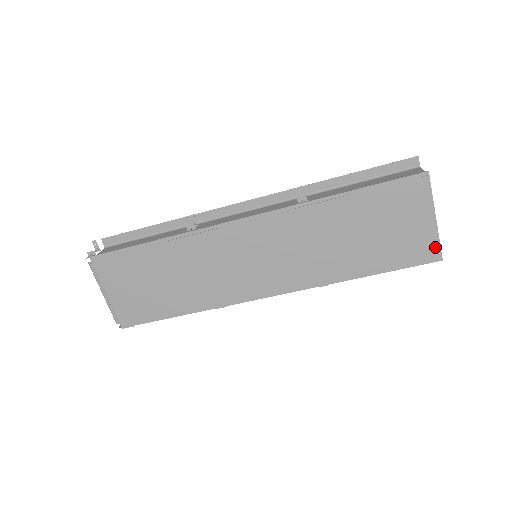
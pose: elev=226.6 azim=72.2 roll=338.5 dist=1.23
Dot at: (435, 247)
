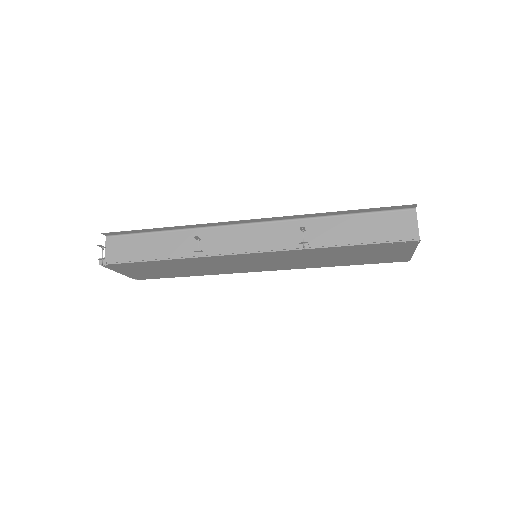
Dot at: (407, 258)
